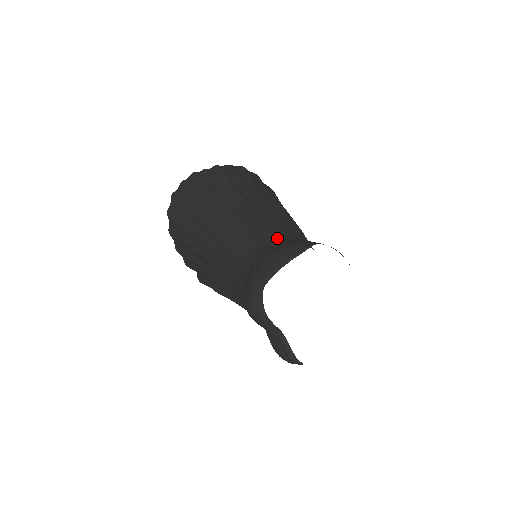
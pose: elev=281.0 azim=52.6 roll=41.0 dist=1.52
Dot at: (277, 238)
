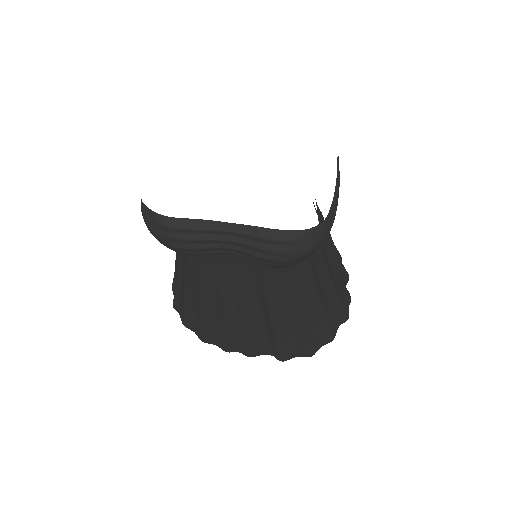
Dot at: occluded
